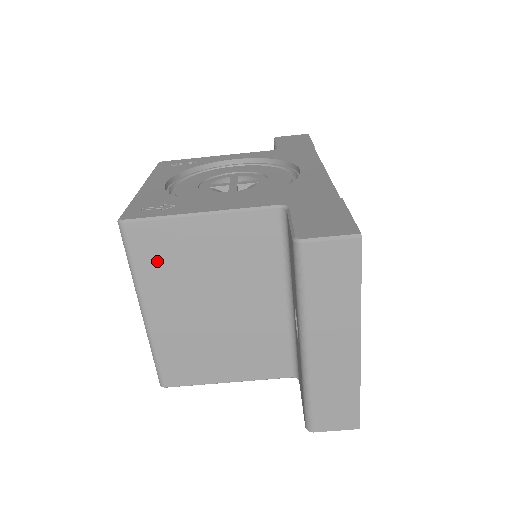
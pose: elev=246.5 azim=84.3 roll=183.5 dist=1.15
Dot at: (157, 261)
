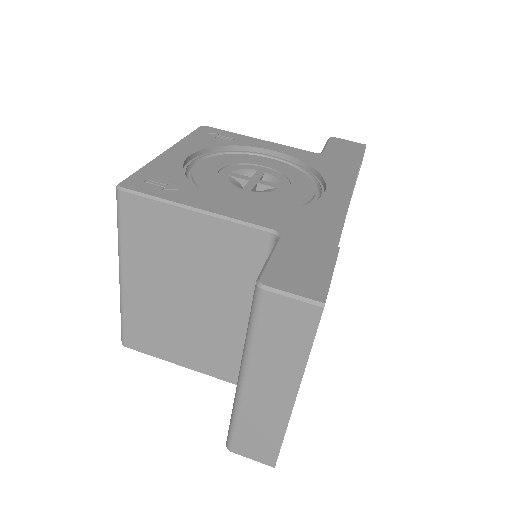
Dot at: (143, 236)
